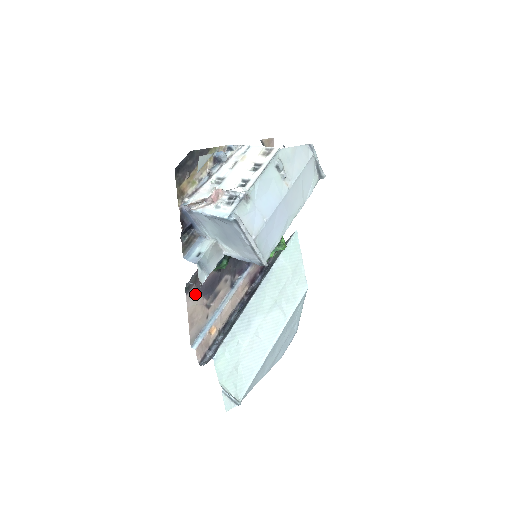
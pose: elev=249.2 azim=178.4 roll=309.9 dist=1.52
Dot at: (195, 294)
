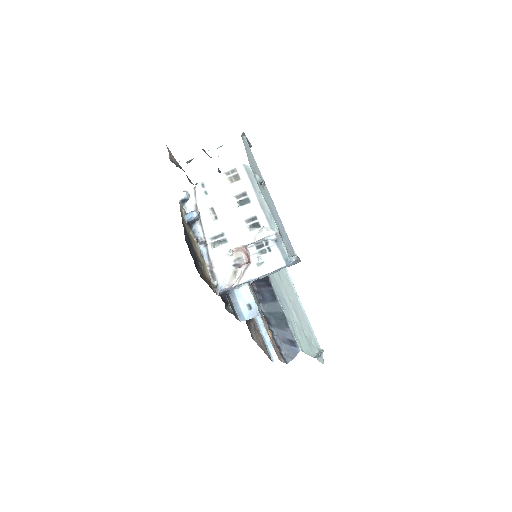
Dot at: (251, 331)
